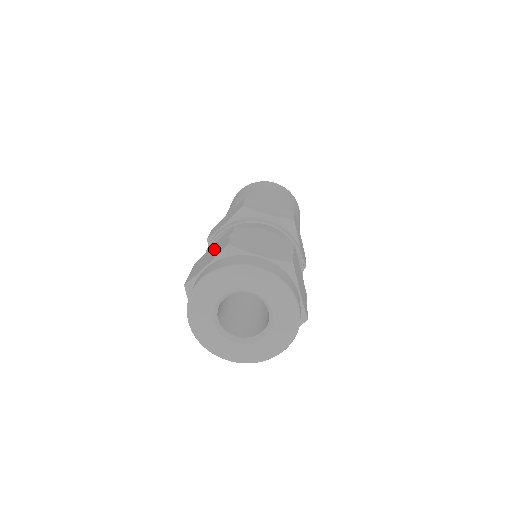
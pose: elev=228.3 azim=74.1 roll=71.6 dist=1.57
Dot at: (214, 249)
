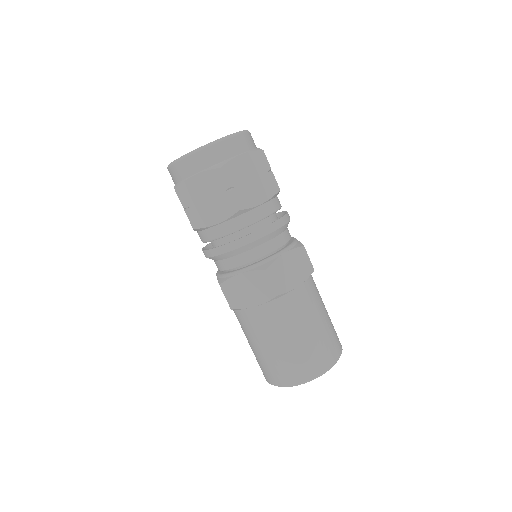
Dot at: occluded
